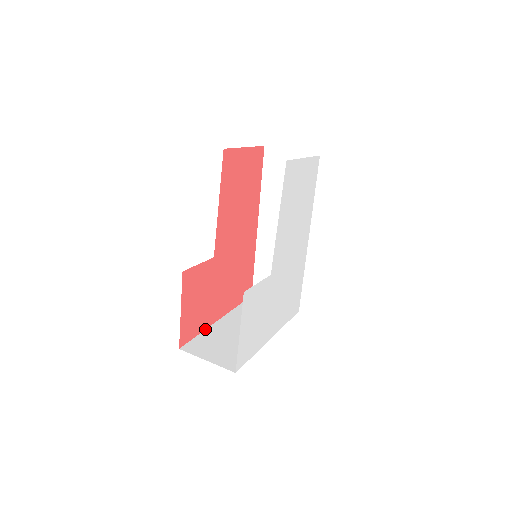
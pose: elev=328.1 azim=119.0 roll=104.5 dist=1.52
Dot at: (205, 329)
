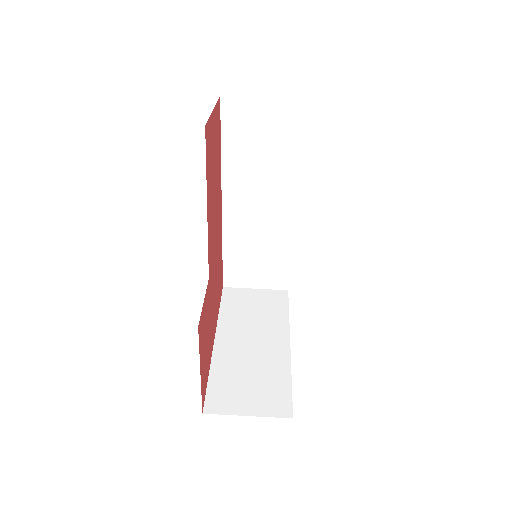
Dot at: (209, 365)
